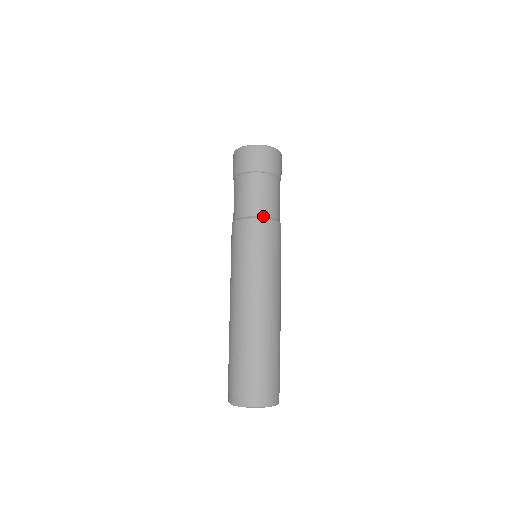
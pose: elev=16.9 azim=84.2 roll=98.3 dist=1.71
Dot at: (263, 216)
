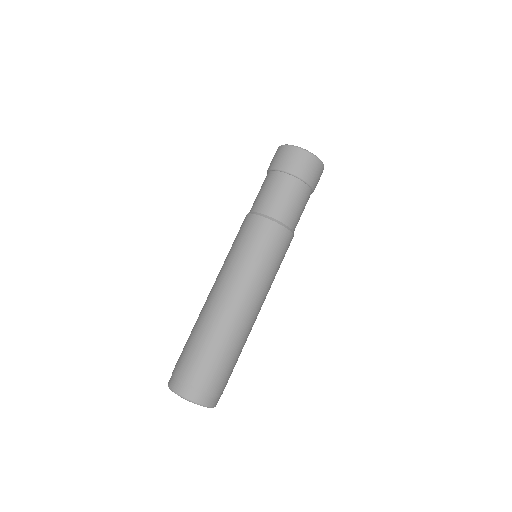
Dot at: (292, 230)
